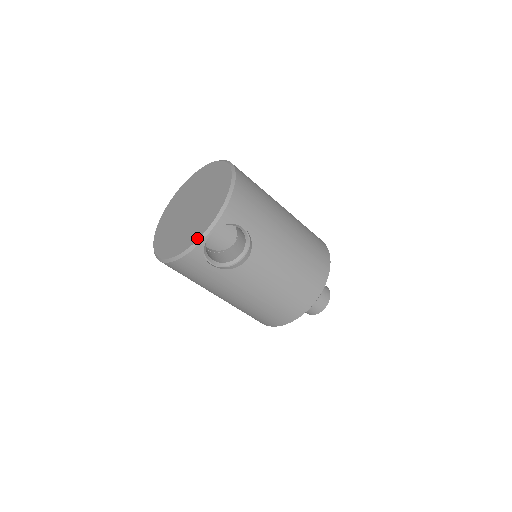
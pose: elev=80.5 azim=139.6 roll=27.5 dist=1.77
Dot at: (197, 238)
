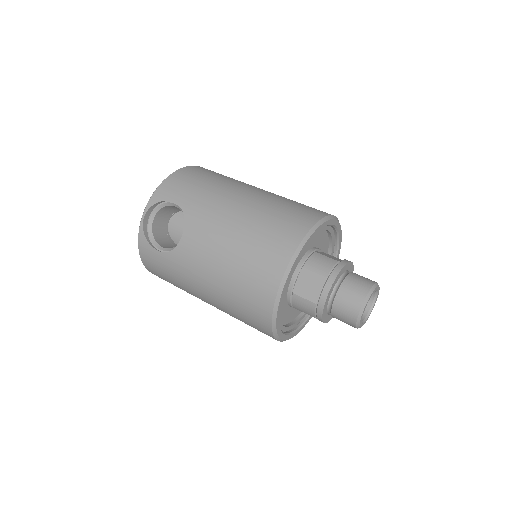
Dot at: occluded
